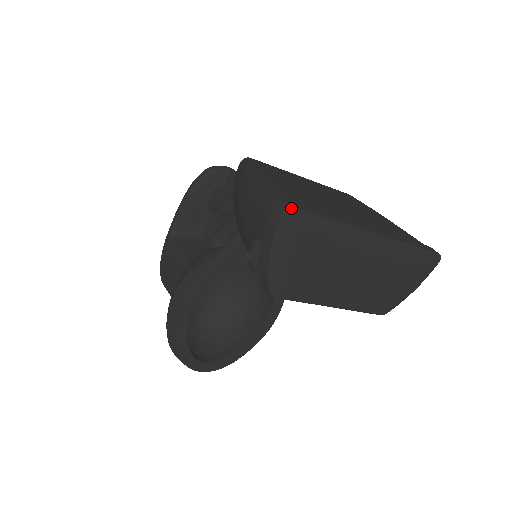
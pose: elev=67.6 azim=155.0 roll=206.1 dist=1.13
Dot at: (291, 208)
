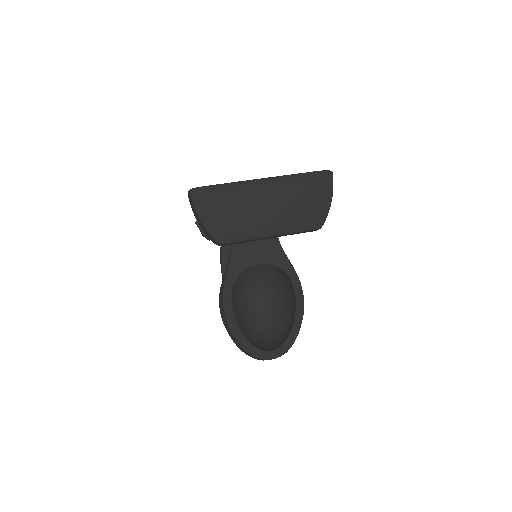
Dot at: (192, 189)
